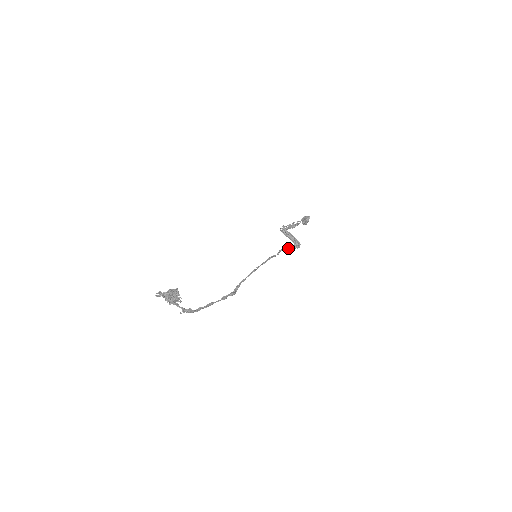
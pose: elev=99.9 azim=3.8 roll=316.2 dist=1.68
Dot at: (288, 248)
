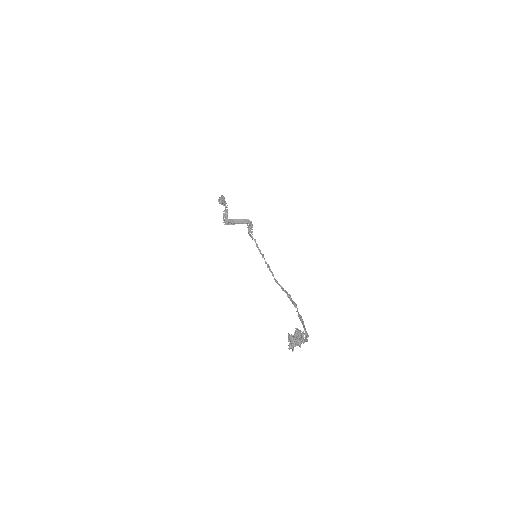
Dot at: (250, 230)
